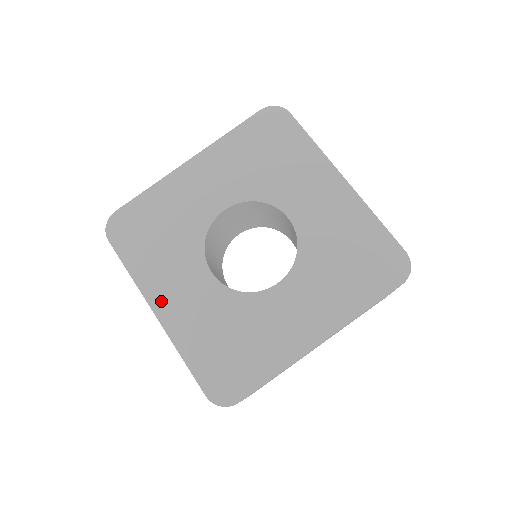
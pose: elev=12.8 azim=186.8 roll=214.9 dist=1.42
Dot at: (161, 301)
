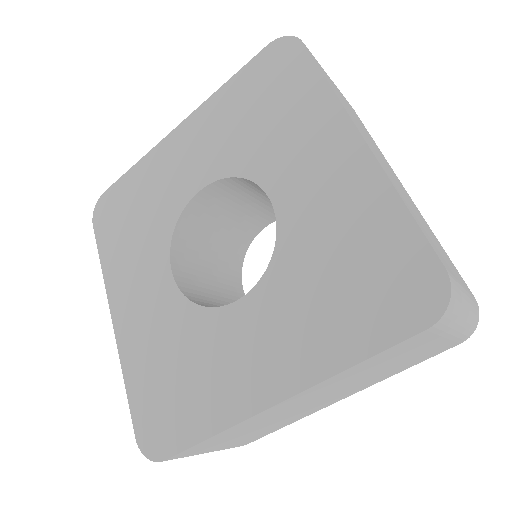
Dot at: (120, 303)
